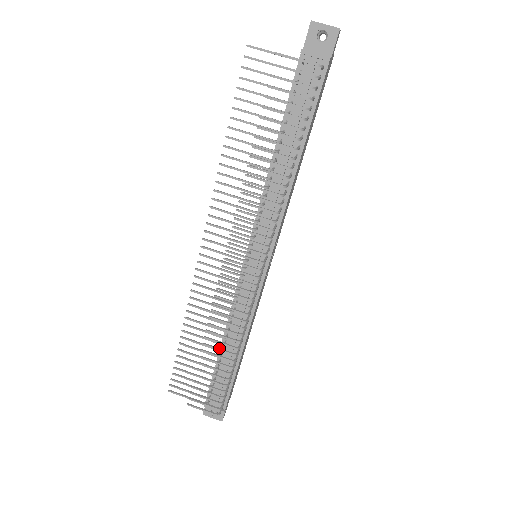
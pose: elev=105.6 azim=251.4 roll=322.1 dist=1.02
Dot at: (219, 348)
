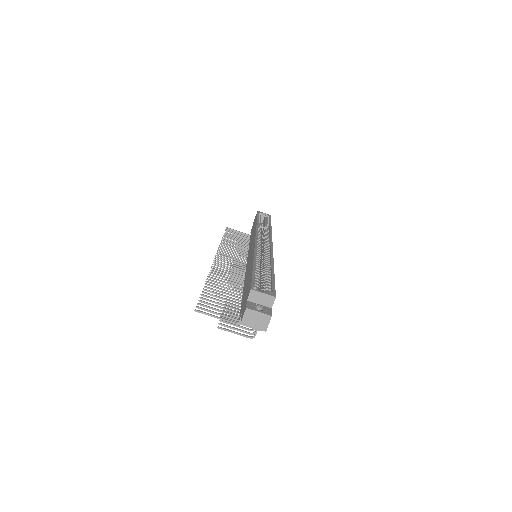
Dot at: occluded
